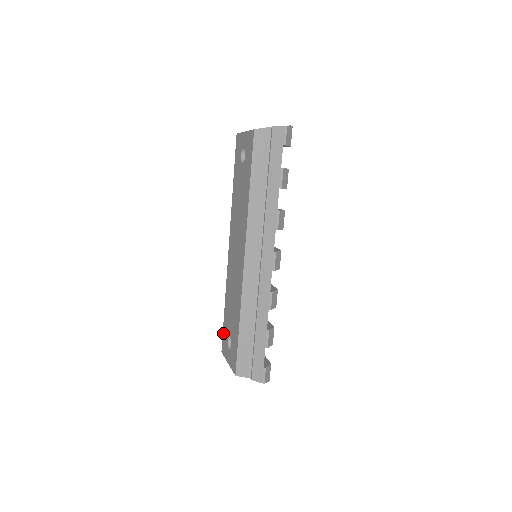
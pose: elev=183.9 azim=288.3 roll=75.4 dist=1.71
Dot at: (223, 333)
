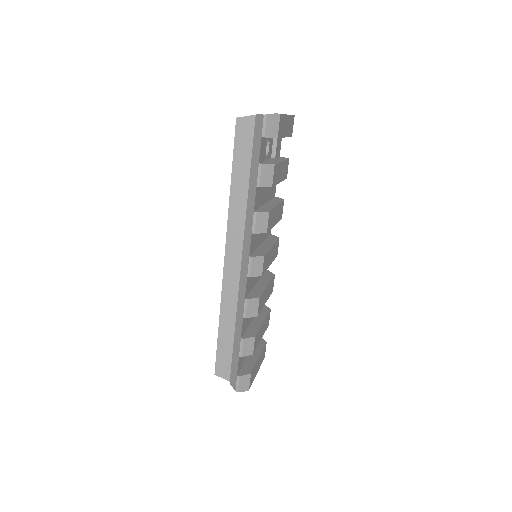
Dot at: occluded
